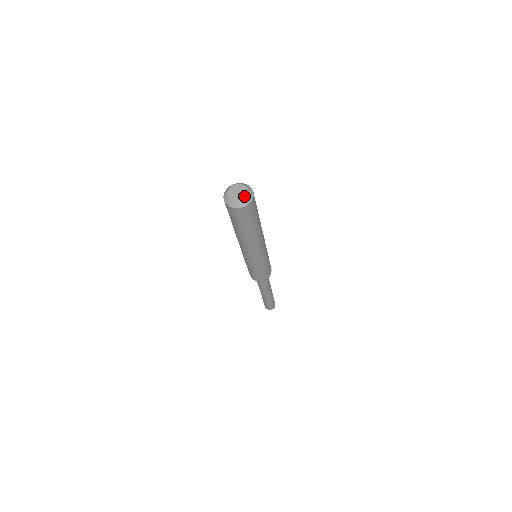
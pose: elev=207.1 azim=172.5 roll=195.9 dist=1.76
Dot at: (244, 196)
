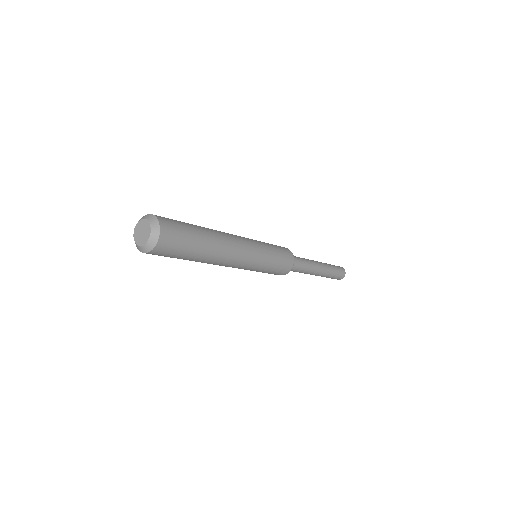
Dot at: (142, 242)
